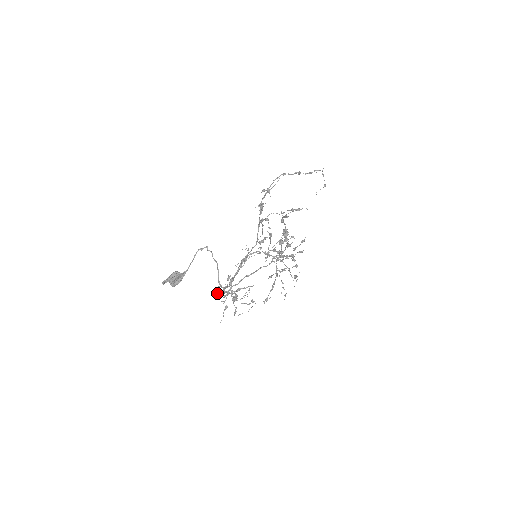
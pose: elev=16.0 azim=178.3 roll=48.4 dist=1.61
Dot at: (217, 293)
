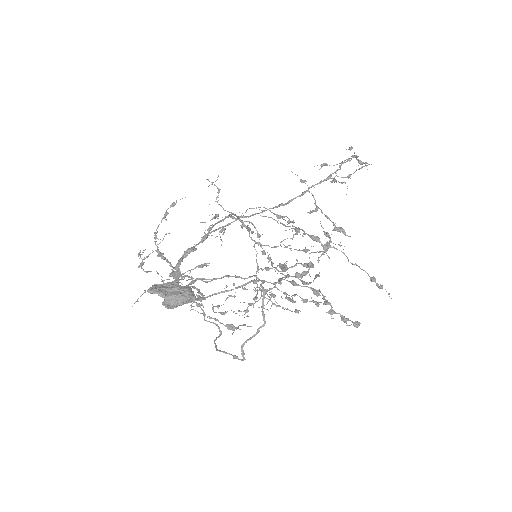
Dot at: occluded
